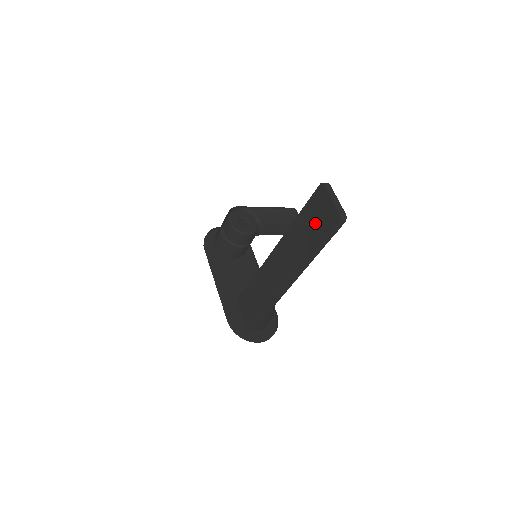
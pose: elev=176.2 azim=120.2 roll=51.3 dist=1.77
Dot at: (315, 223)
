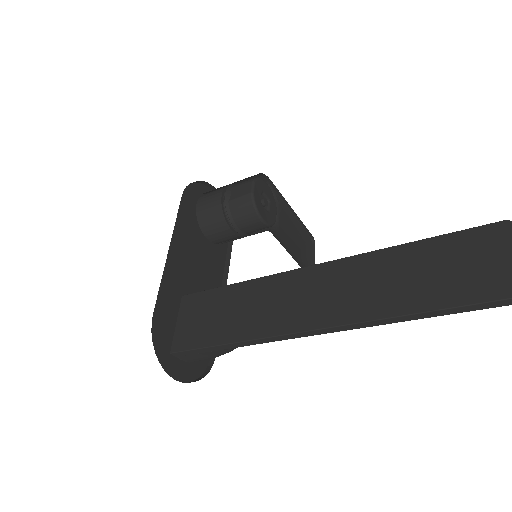
Dot at: (456, 270)
